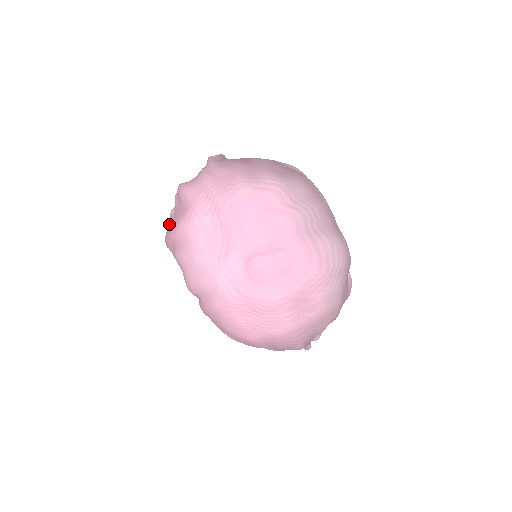
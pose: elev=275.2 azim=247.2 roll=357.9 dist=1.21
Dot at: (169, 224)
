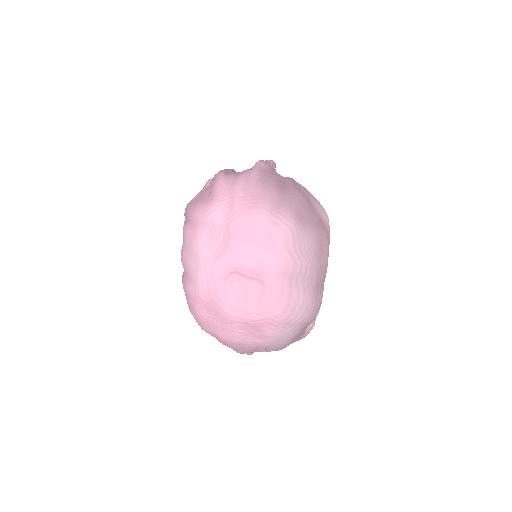
Dot at: (200, 191)
